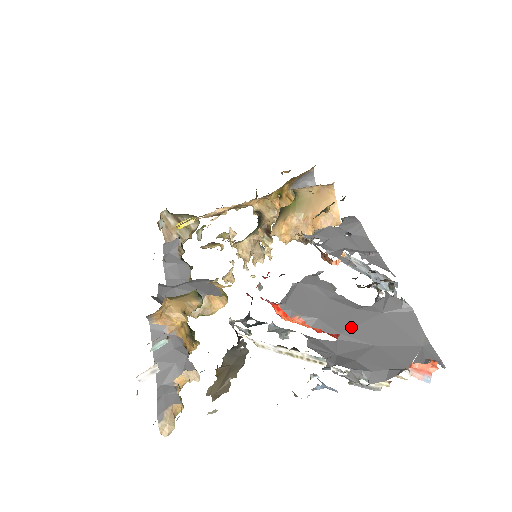
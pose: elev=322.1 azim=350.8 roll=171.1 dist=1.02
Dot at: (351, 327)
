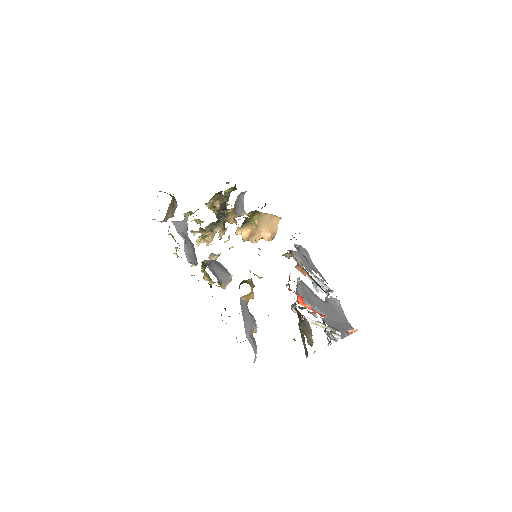
Dot at: (327, 312)
